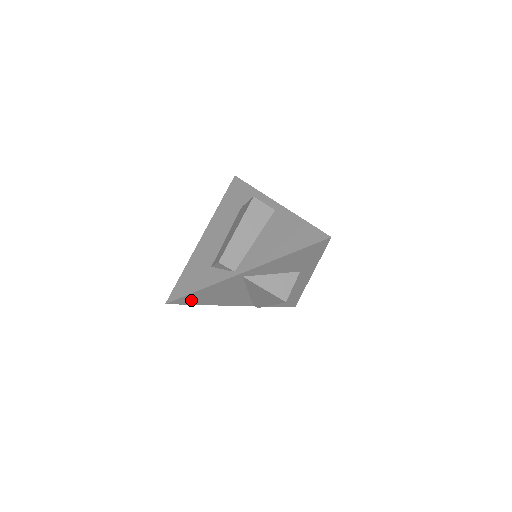
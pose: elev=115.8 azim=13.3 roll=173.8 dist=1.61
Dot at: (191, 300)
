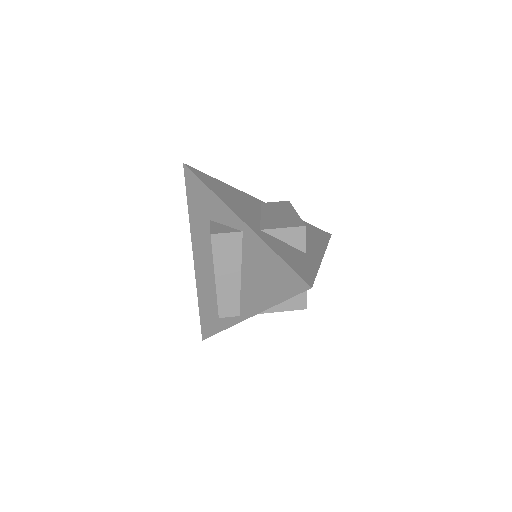
Dot at: occluded
